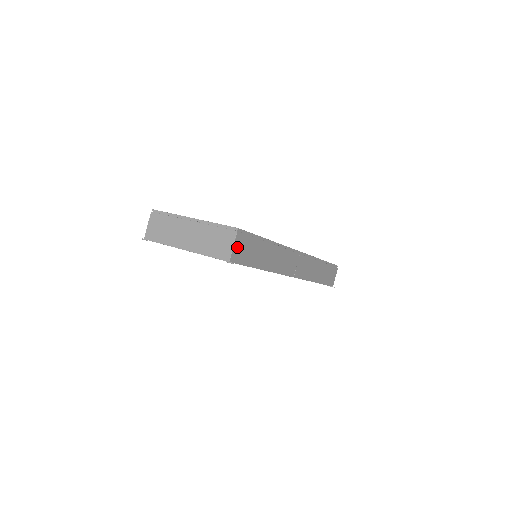
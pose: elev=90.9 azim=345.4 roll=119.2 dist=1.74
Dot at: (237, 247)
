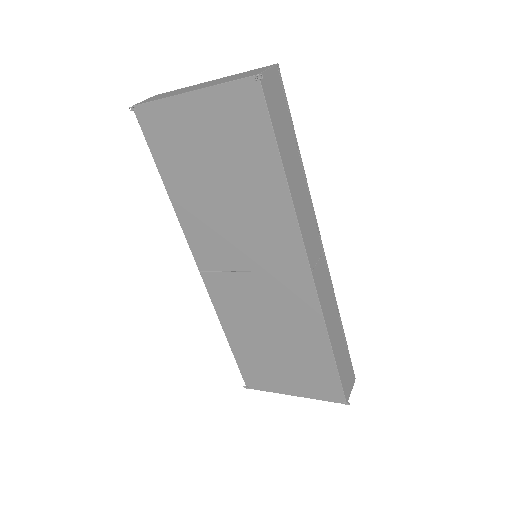
Dot at: (271, 80)
